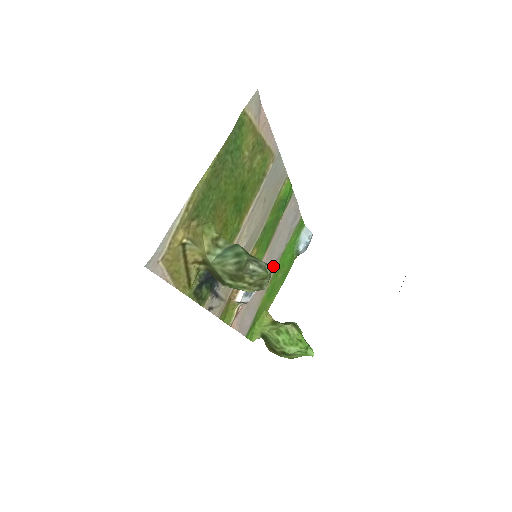
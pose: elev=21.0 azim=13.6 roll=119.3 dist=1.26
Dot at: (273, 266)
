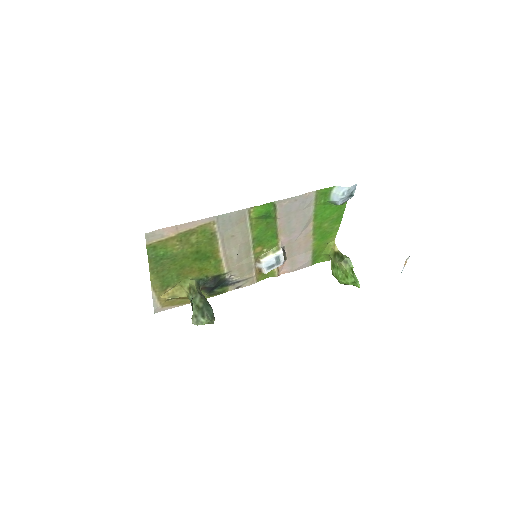
Dot at: (306, 229)
